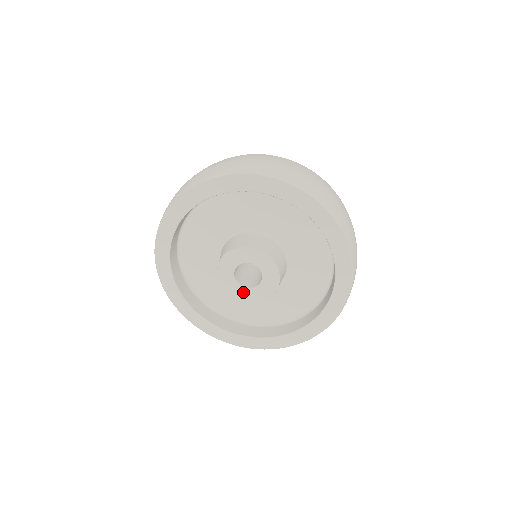
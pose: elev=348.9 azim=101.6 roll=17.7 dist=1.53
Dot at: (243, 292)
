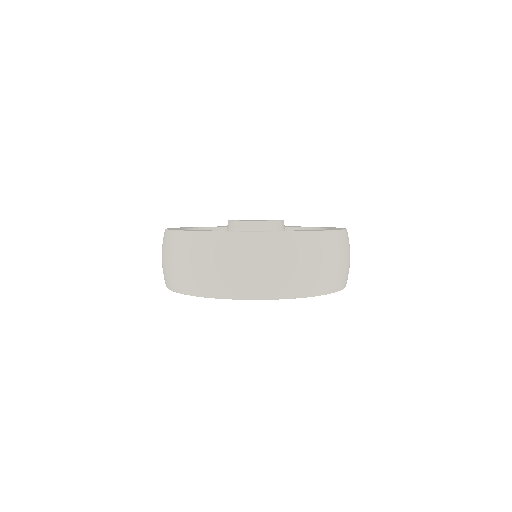
Dot at: occluded
